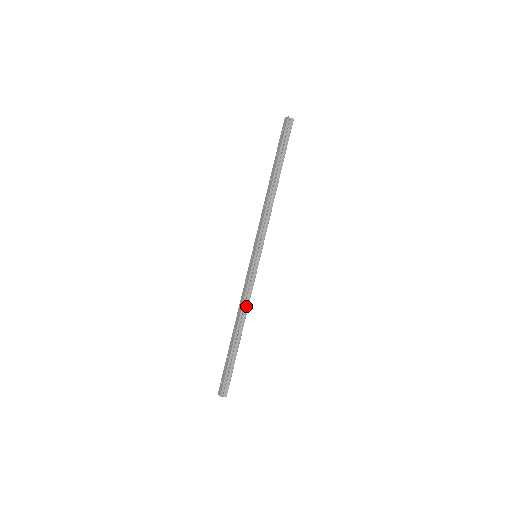
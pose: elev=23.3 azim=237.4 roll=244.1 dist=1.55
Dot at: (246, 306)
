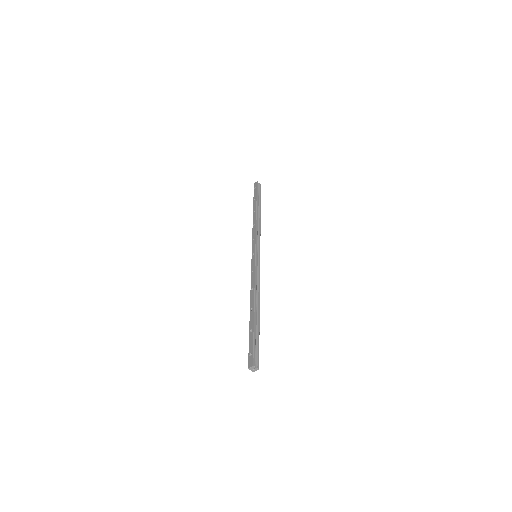
Dot at: (258, 289)
